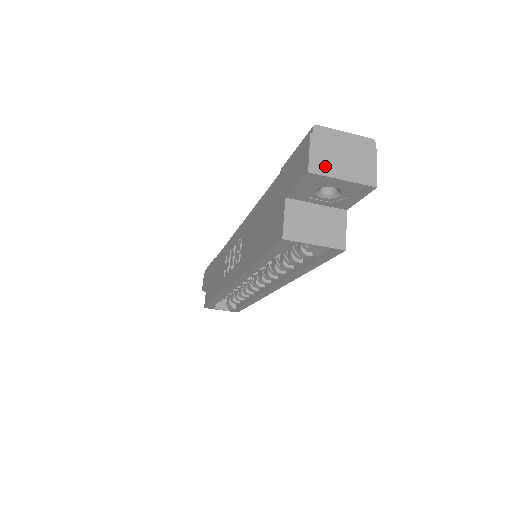
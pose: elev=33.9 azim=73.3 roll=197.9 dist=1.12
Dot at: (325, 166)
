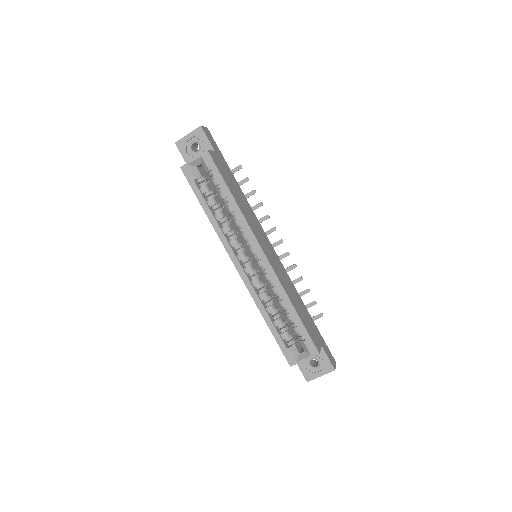
Dot at: (183, 139)
